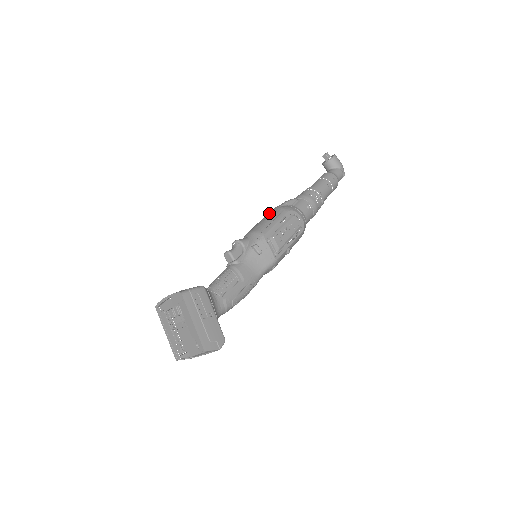
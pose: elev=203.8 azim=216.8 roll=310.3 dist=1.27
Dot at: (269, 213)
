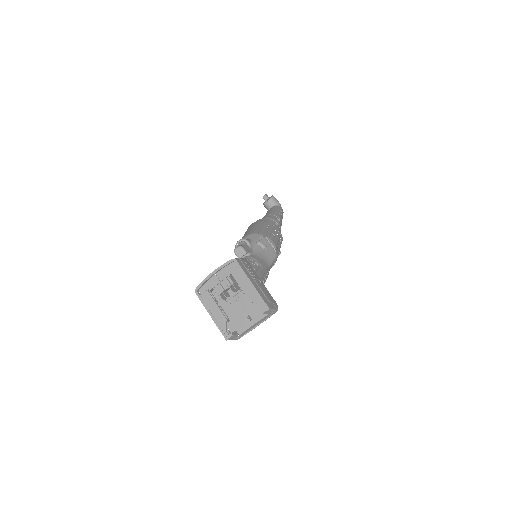
Dot at: (252, 225)
